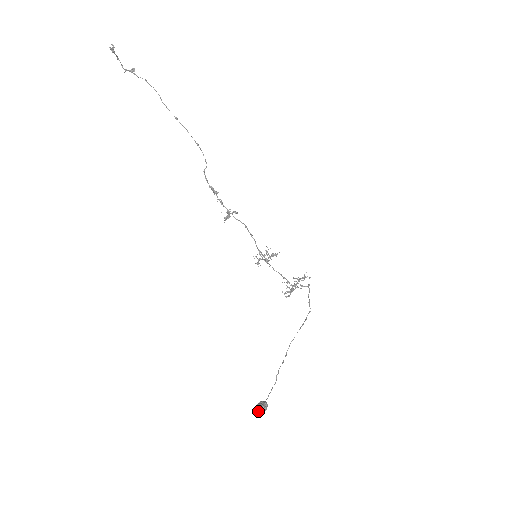
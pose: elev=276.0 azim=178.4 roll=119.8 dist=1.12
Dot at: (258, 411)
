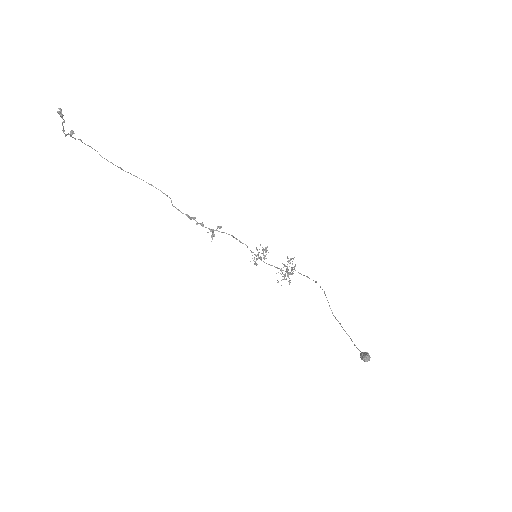
Dot at: (367, 361)
